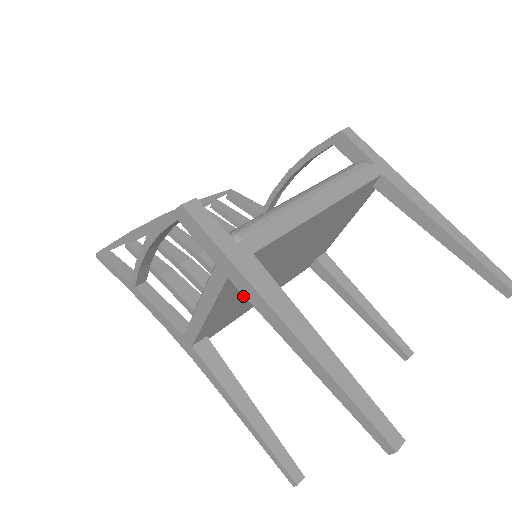
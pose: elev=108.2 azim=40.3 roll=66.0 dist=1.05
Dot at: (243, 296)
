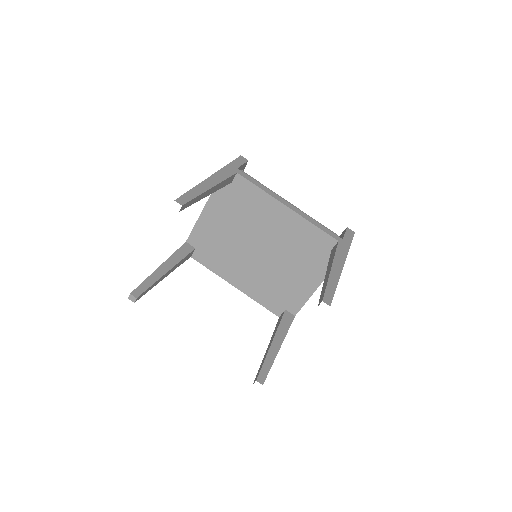
Dot at: (225, 234)
